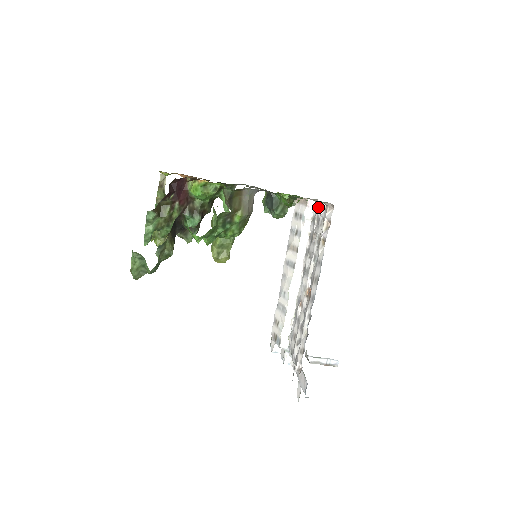
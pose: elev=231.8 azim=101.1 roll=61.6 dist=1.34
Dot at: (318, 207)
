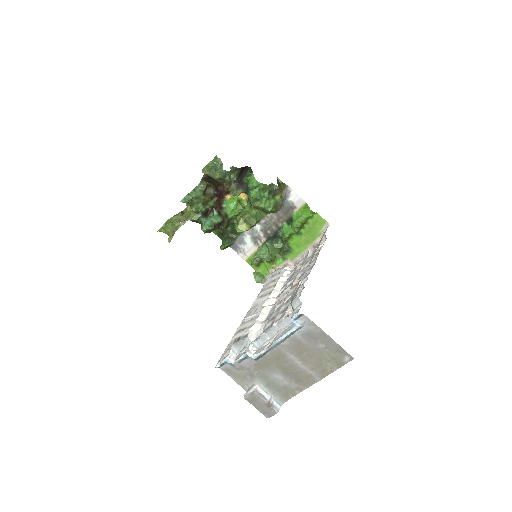
Dot at: (301, 260)
